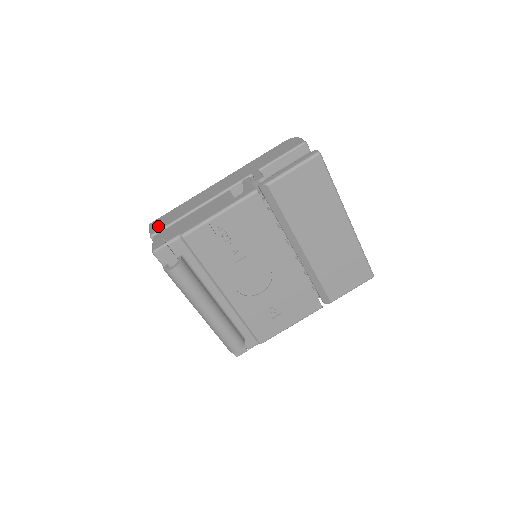
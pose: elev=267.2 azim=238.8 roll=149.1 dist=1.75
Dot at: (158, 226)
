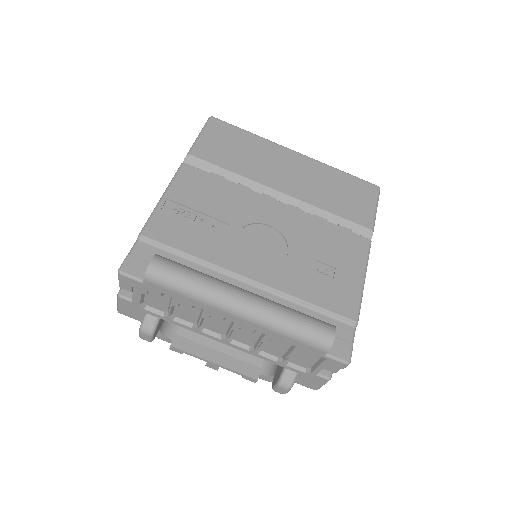
Dot at: occluded
